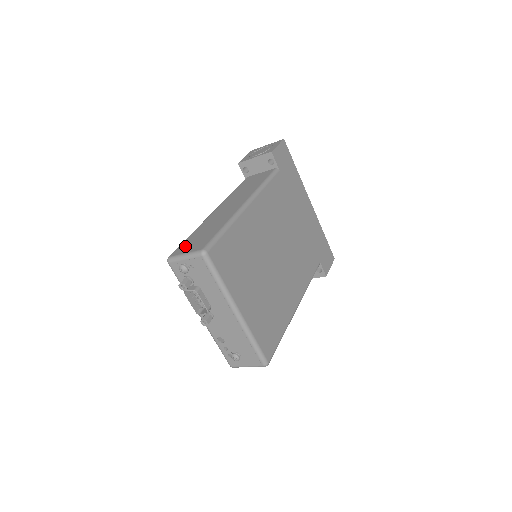
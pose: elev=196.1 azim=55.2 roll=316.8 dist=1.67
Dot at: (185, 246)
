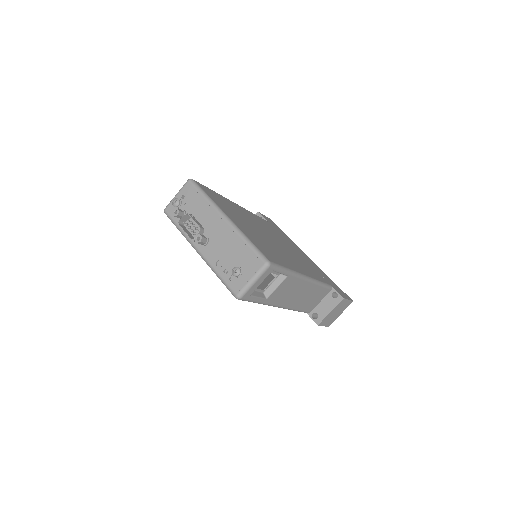
Dot at: occluded
